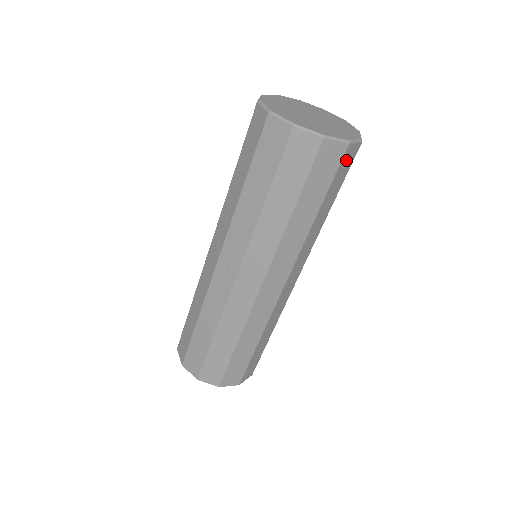
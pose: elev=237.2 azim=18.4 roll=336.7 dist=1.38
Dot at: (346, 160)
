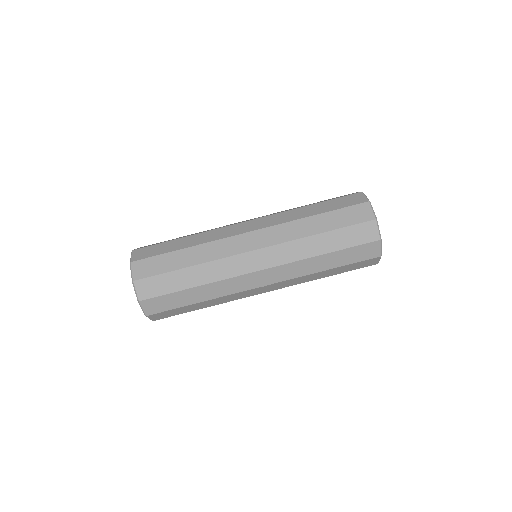
Dot at: (368, 249)
